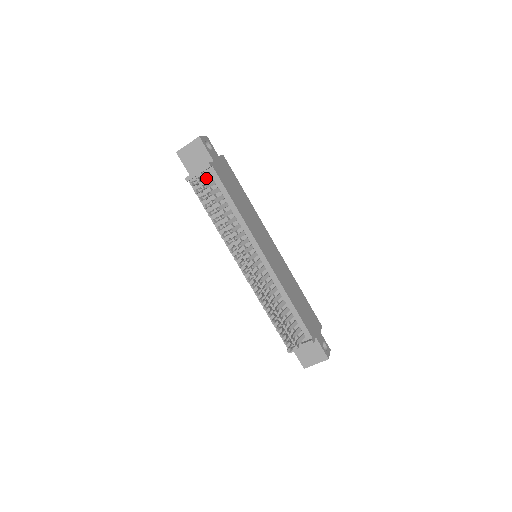
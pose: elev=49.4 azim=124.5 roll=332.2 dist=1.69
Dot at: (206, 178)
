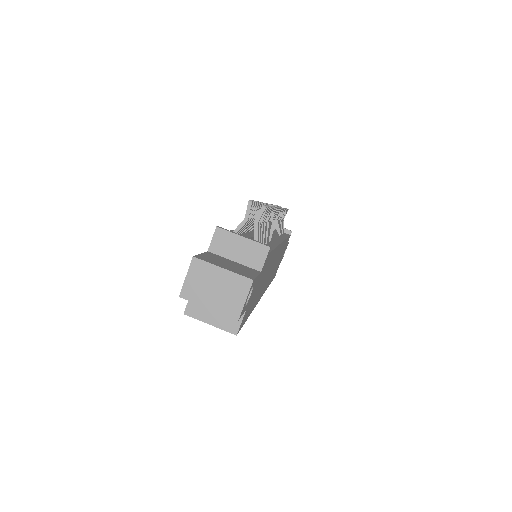
Dot at: occluded
